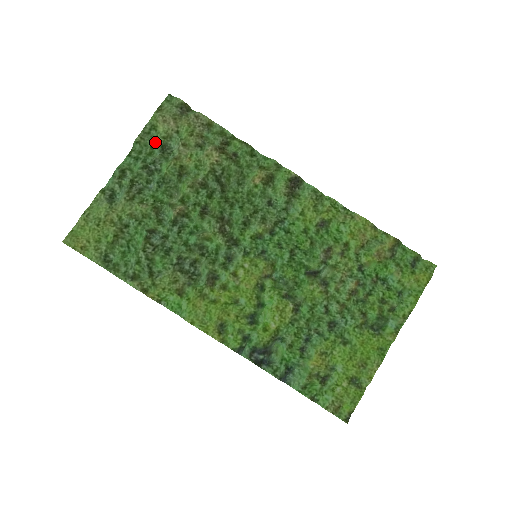
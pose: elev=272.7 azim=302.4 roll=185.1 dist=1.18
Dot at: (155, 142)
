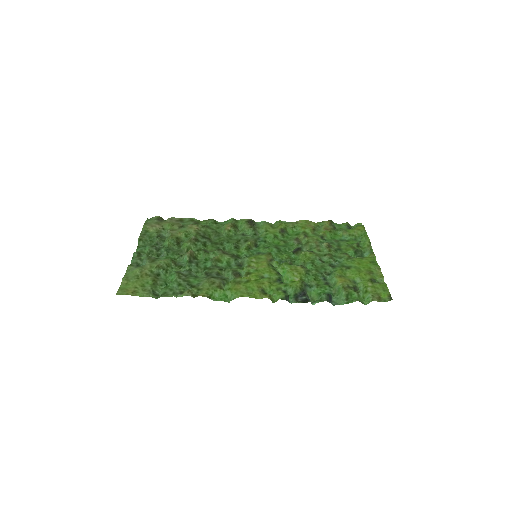
Dot at: (152, 237)
